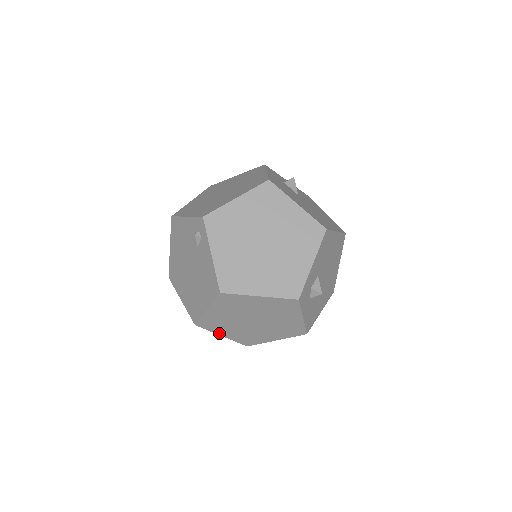
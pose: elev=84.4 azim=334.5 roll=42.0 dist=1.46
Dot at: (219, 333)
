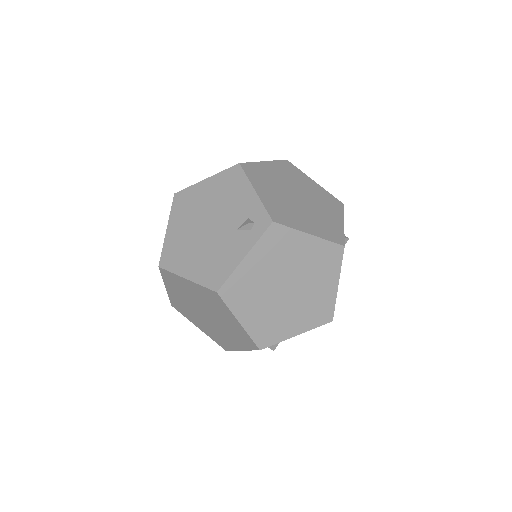
Dot at: (167, 285)
